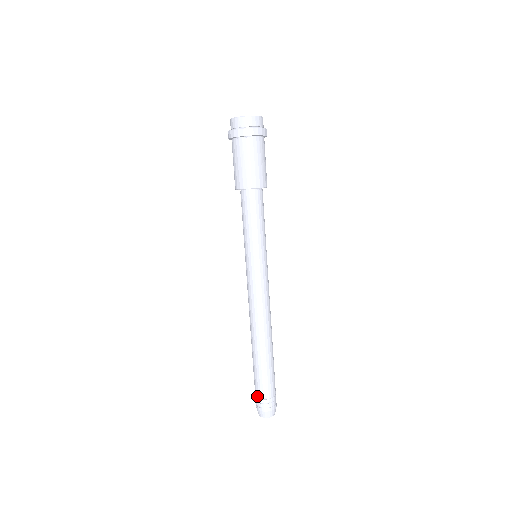
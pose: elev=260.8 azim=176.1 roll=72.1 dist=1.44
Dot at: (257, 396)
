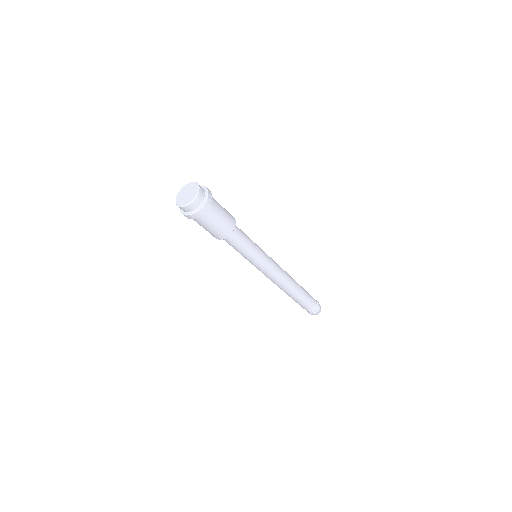
Dot at: occluded
